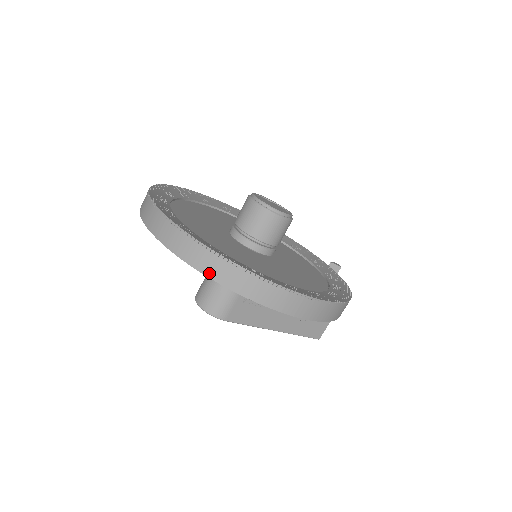
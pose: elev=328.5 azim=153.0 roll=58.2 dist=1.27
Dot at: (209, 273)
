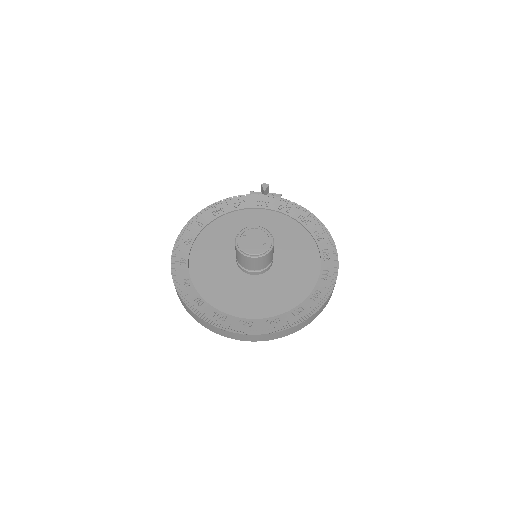
Dot at: occluded
